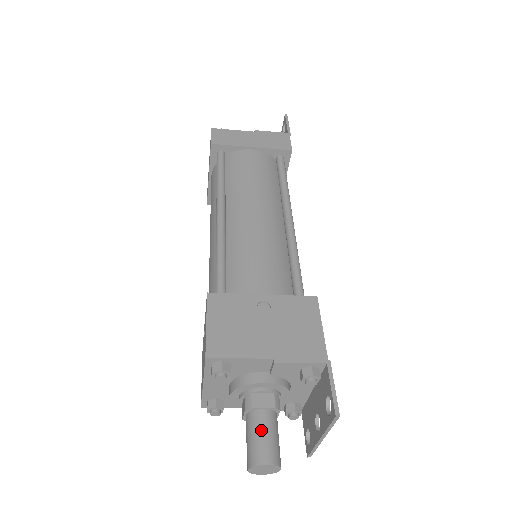
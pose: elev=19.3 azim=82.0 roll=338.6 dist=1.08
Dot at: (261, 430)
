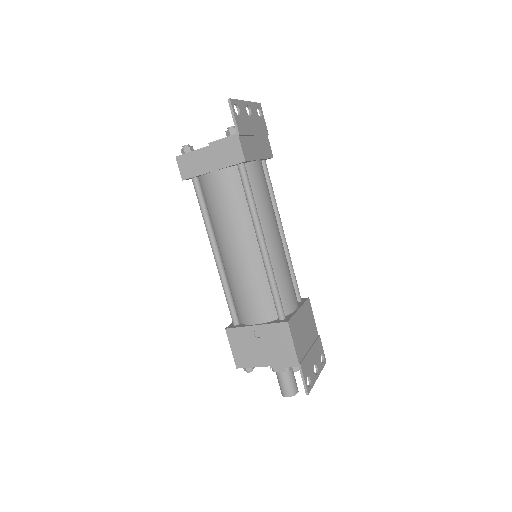
Dot at: (281, 382)
